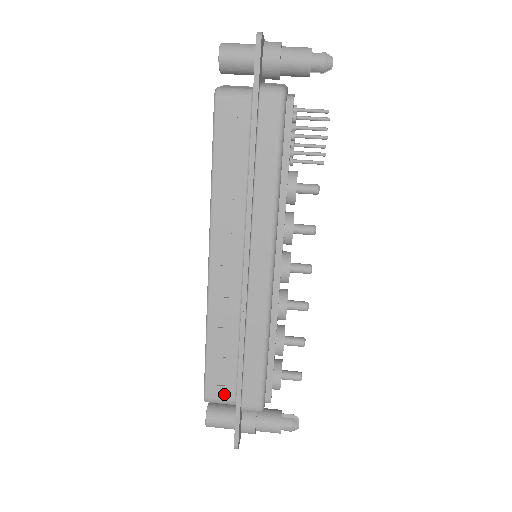
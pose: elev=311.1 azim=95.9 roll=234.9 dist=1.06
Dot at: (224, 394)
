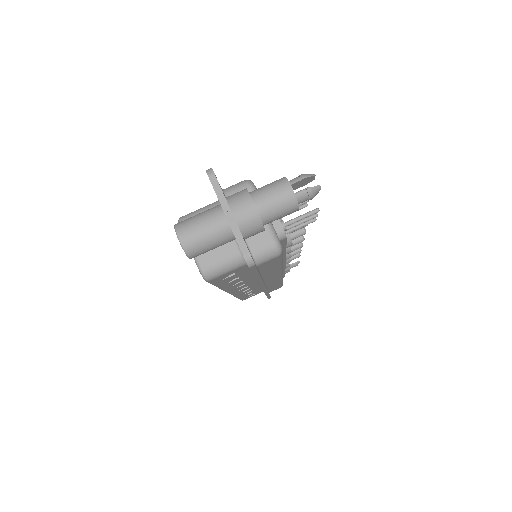
Dot at: occluded
